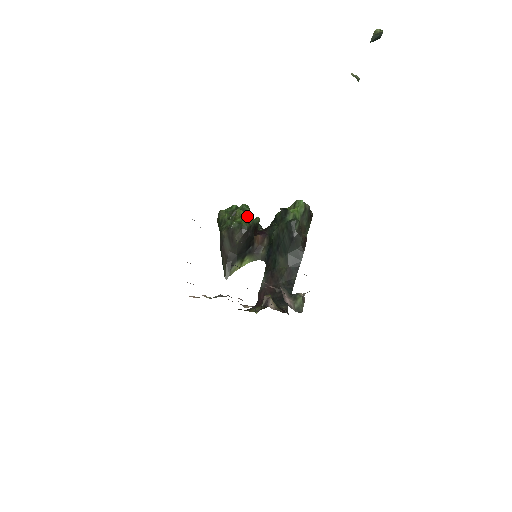
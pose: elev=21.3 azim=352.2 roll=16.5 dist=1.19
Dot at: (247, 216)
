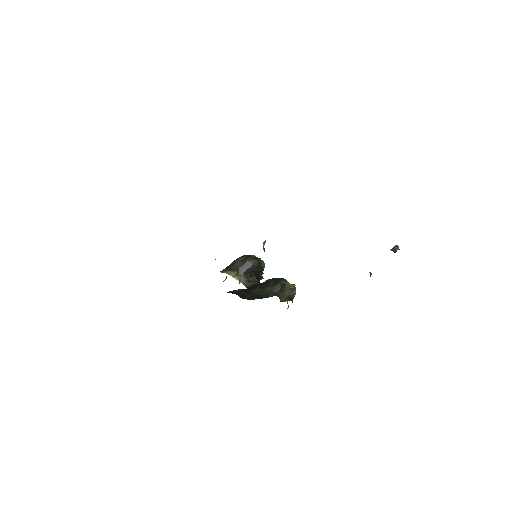
Dot at: (263, 261)
